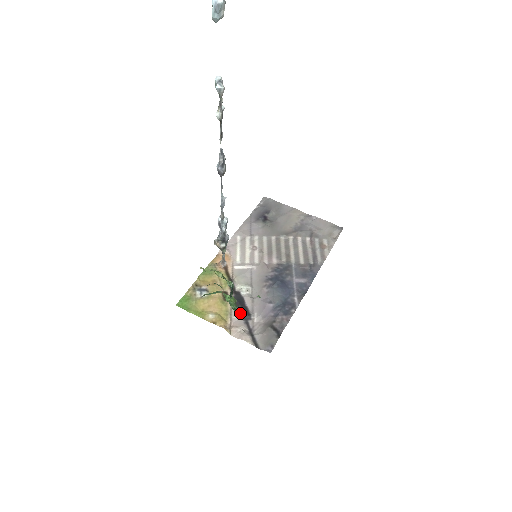
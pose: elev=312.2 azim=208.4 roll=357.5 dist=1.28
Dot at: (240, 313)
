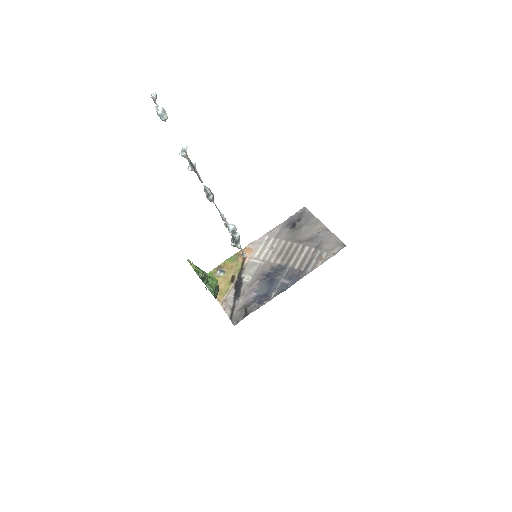
Dot at: (235, 293)
